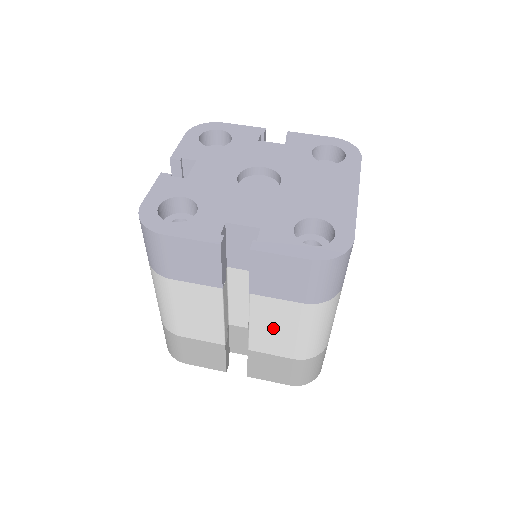
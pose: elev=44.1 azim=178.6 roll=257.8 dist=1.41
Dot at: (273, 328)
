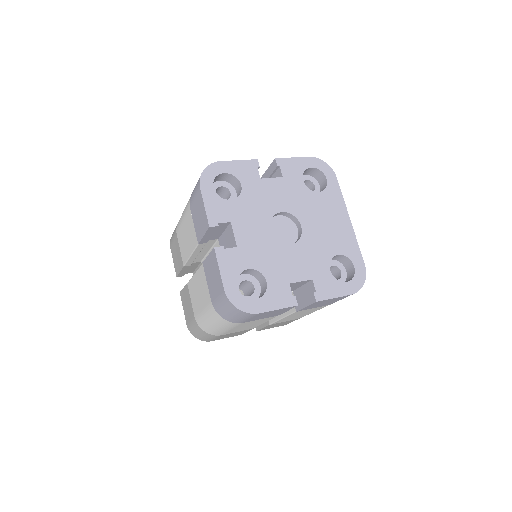
Dot at: (298, 315)
